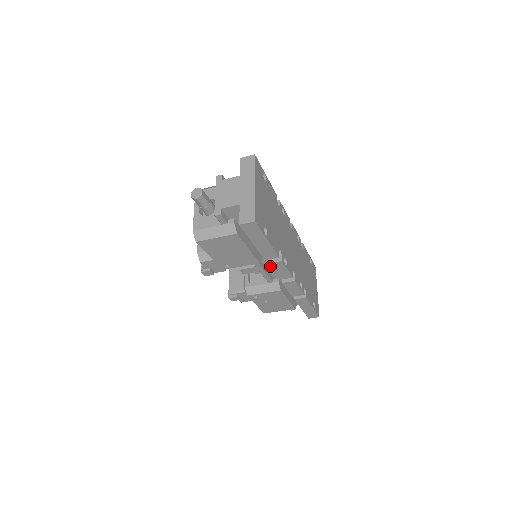
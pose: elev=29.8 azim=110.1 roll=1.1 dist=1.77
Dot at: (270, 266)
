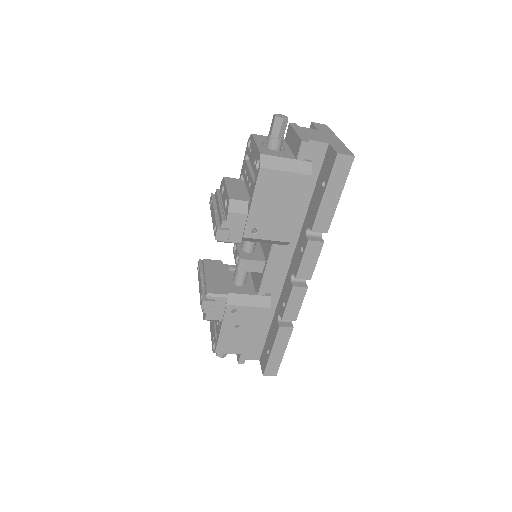
Dot at: (306, 246)
